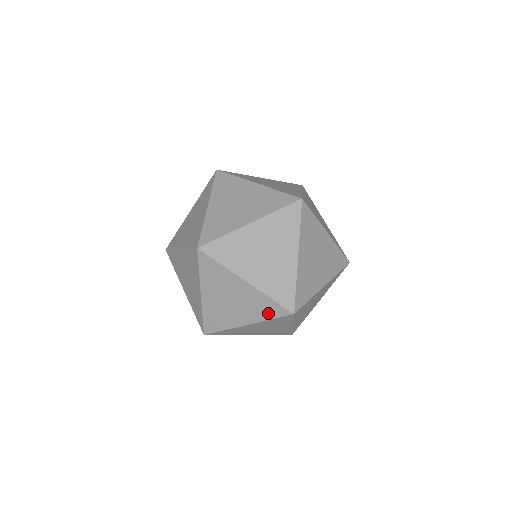
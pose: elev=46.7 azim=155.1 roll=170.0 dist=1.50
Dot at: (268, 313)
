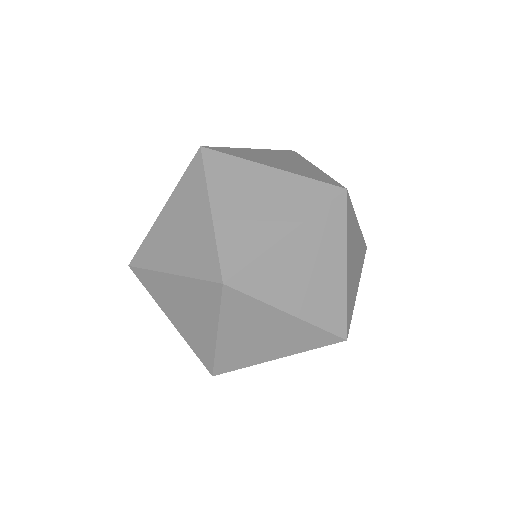
Dot at: (311, 343)
